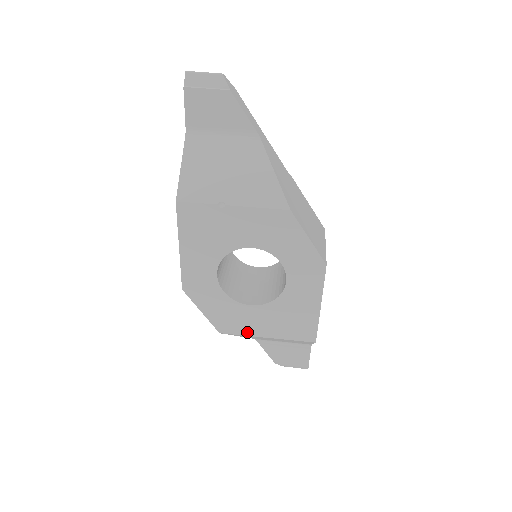
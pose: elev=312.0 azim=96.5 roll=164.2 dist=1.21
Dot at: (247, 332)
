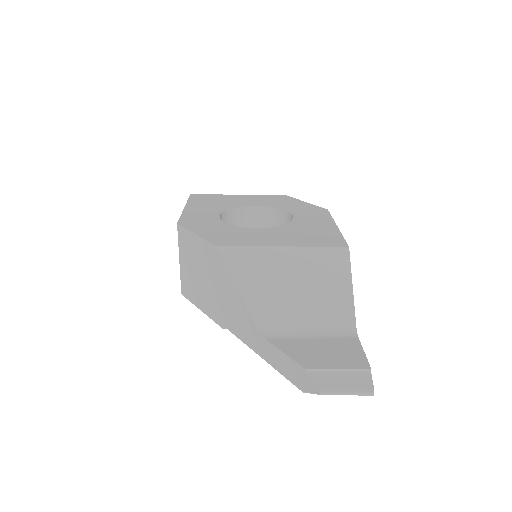
Dot at: (254, 244)
